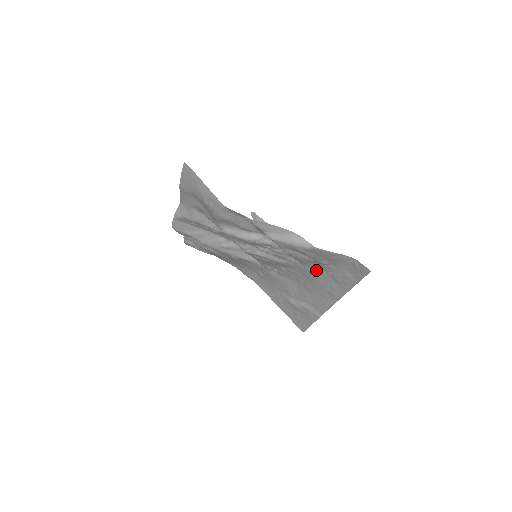
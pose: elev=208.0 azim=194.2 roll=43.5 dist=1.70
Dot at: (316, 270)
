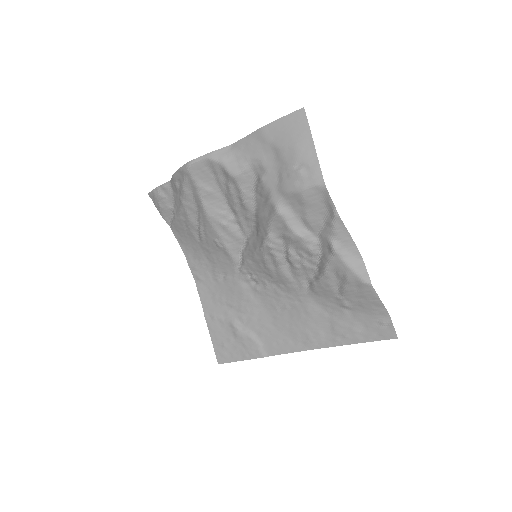
Dot at: (318, 307)
